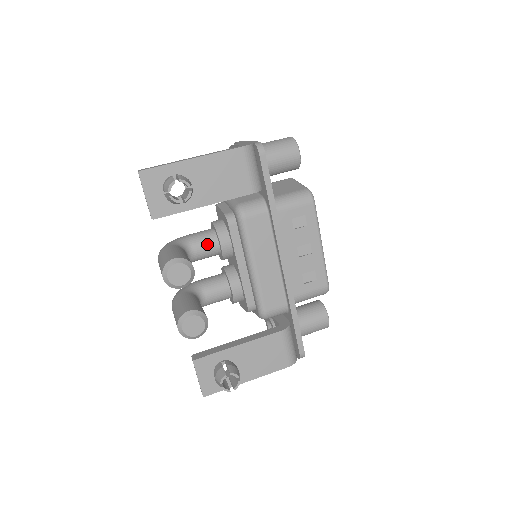
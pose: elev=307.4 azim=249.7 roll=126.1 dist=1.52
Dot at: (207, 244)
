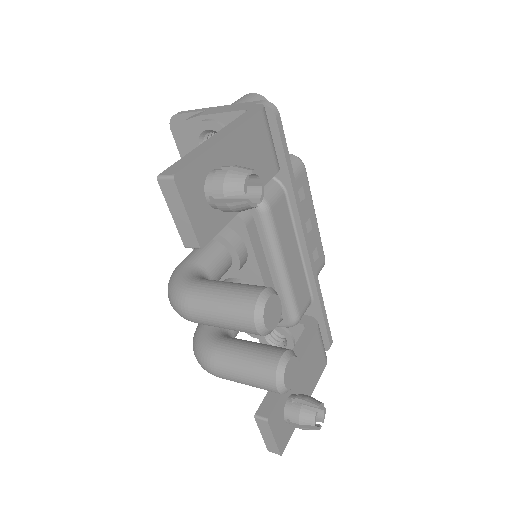
Dot at: (220, 262)
